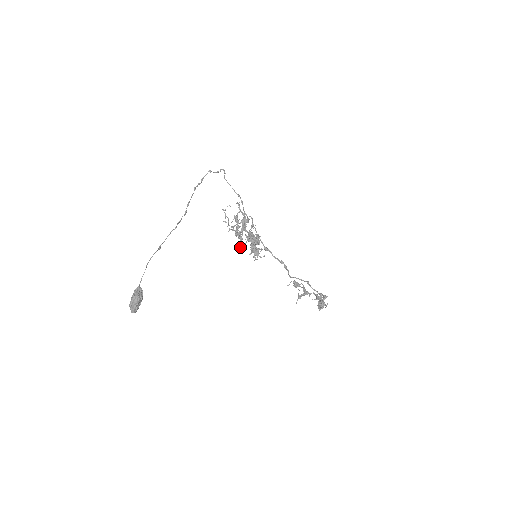
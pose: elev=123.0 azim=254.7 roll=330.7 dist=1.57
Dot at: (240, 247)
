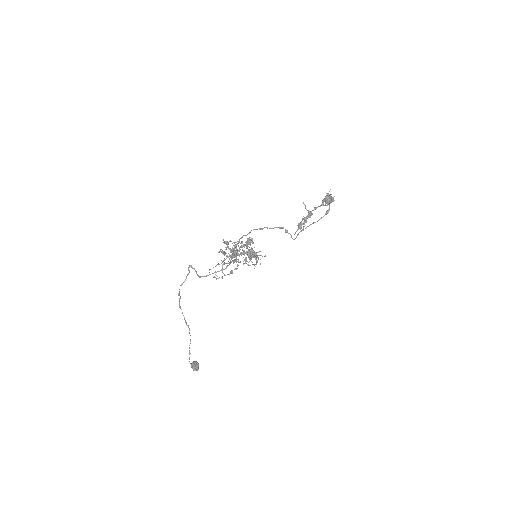
Dot at: occluded
